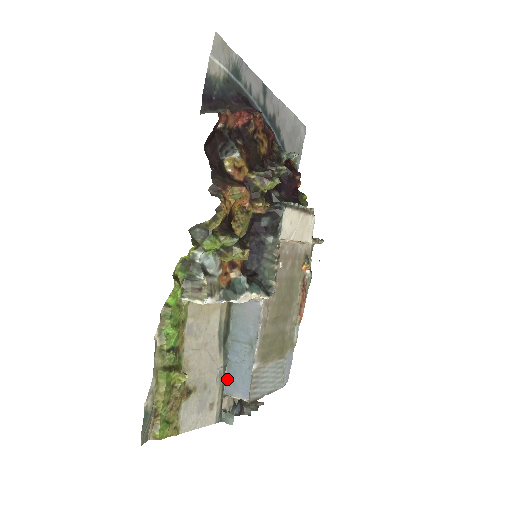
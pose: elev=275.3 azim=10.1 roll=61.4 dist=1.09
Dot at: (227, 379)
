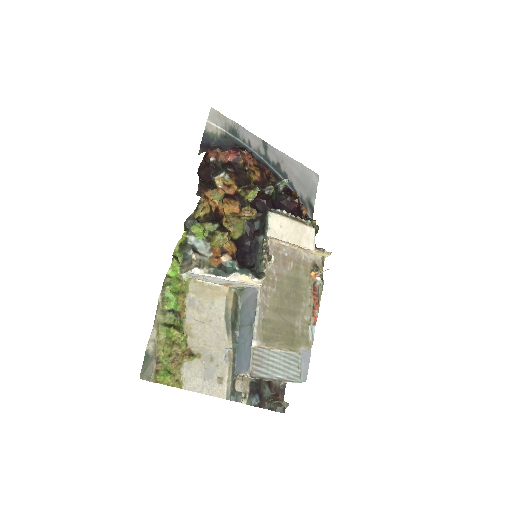
Dot at: (237, 360)
